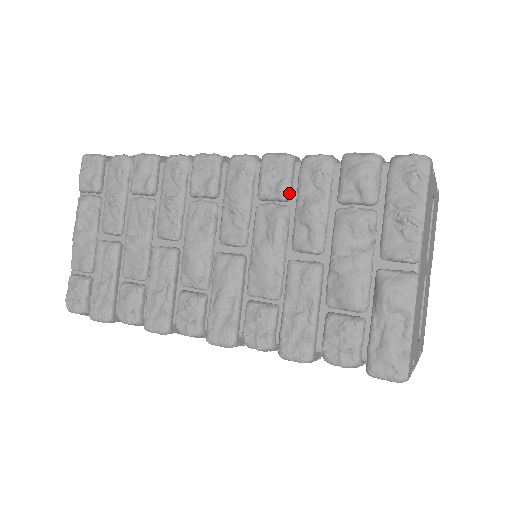
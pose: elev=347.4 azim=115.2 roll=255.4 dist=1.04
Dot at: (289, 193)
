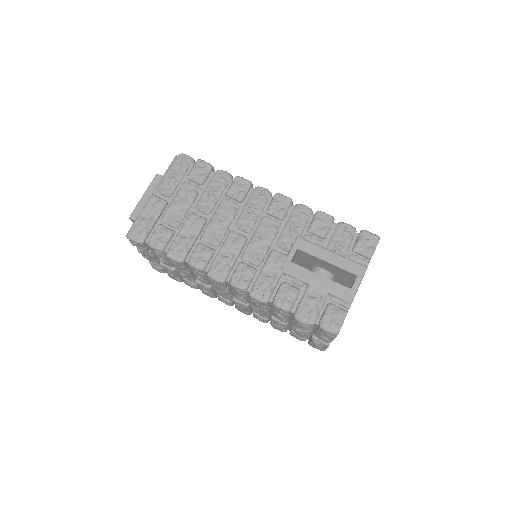
Dot at: occluded
